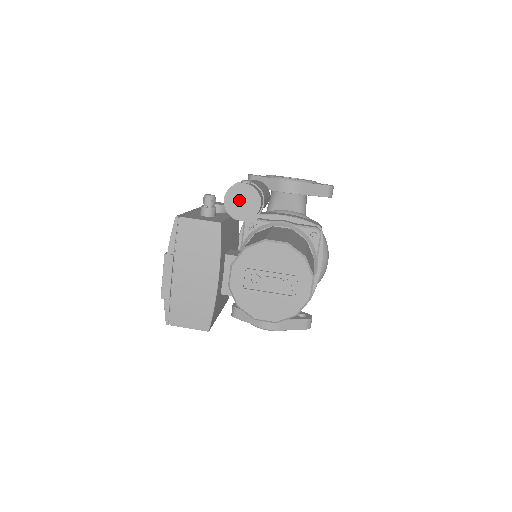
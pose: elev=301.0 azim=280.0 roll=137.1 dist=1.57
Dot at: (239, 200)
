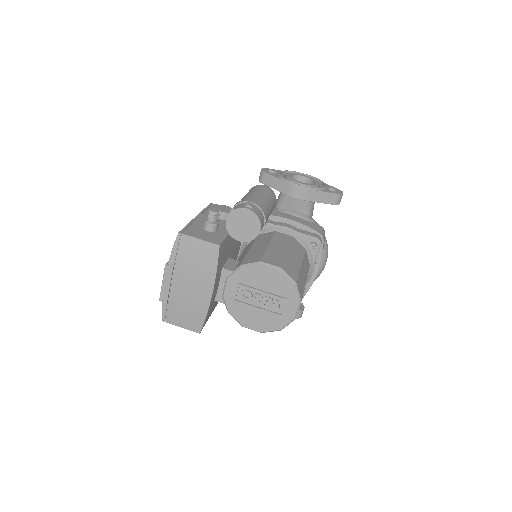
Dot at: (240, 223)
